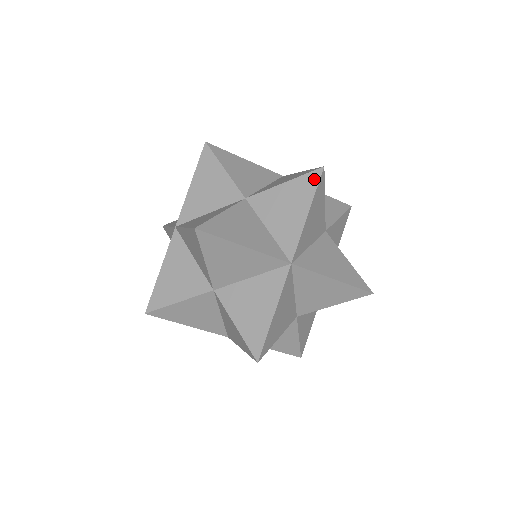
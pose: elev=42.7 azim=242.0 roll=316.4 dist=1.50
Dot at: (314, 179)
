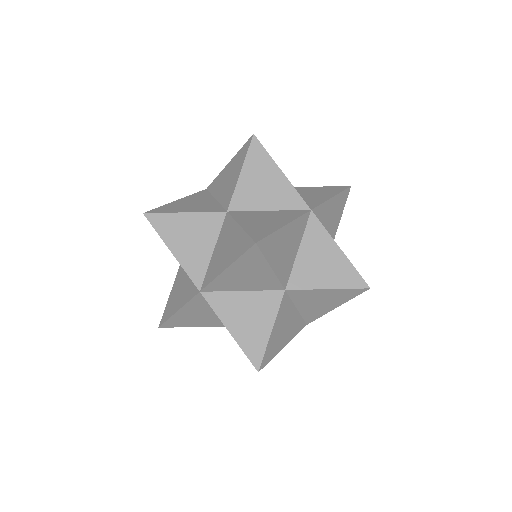
Dot at: (342, 188)
